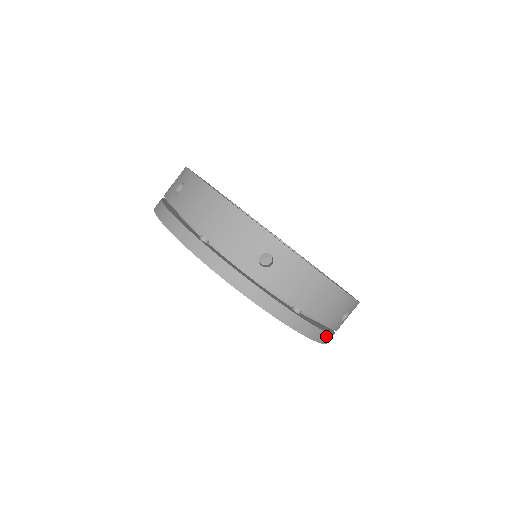
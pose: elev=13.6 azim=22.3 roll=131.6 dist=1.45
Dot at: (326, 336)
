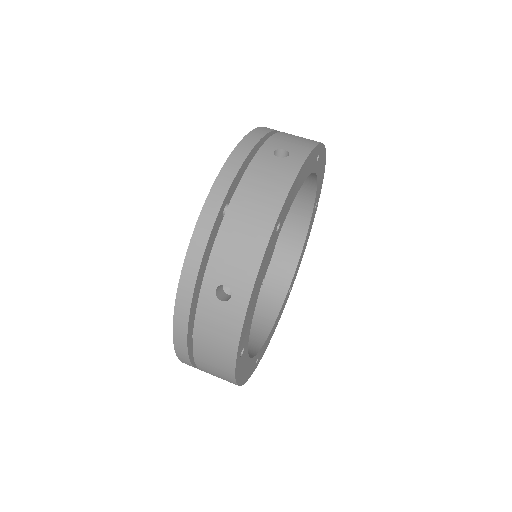
Dot at: occluded
